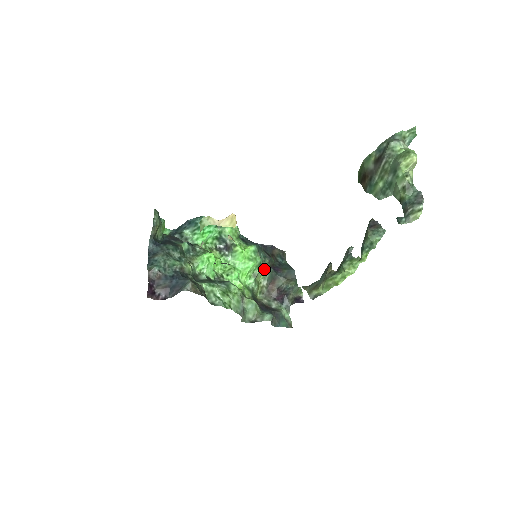
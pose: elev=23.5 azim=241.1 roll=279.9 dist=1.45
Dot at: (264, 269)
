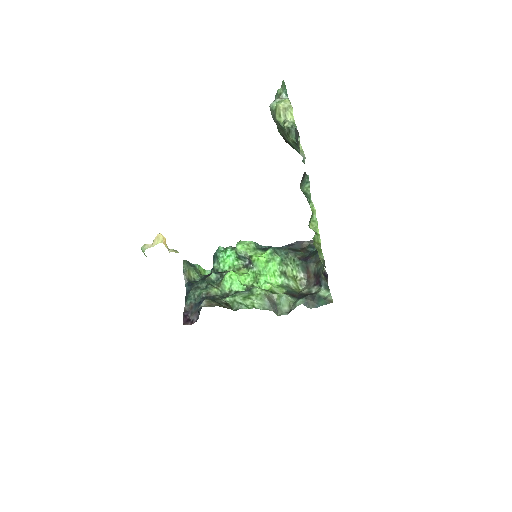
Dot at: (291, 264)
